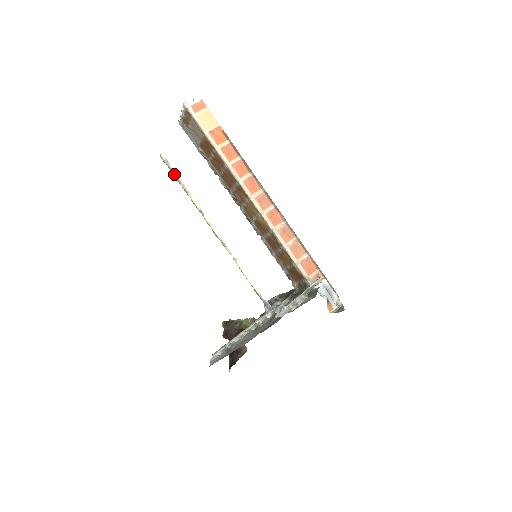
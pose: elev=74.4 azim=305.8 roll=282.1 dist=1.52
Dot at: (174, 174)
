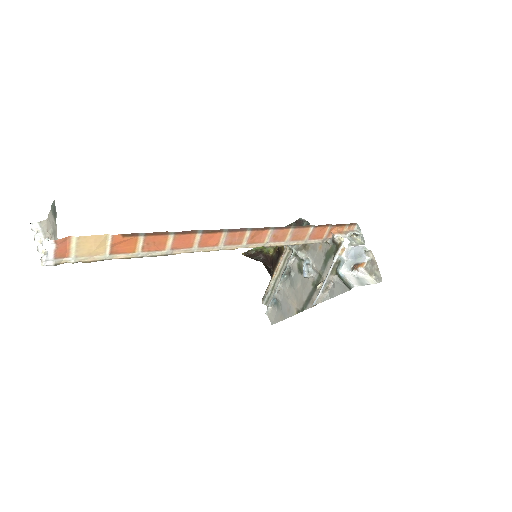
Dot at: occluded
